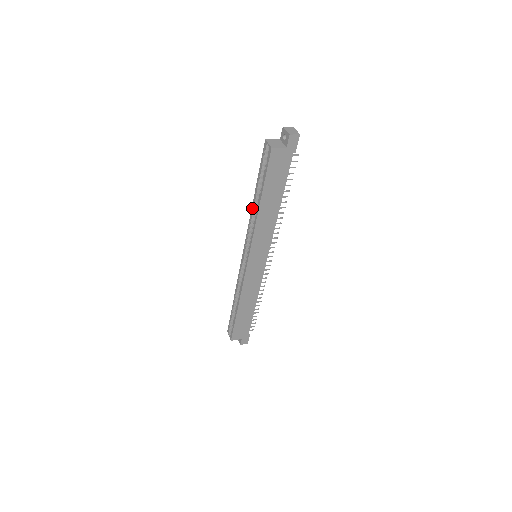
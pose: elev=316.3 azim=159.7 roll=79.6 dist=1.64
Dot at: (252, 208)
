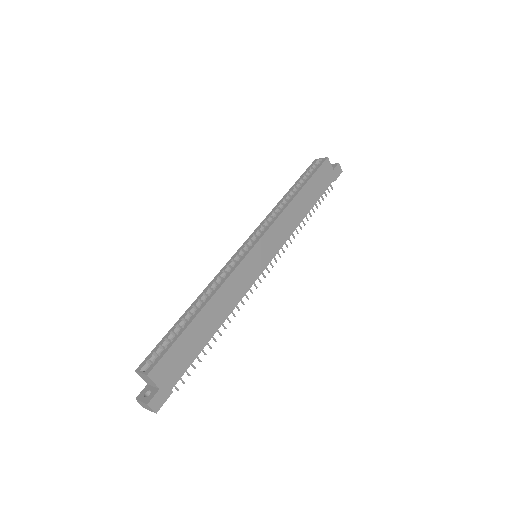
Dot at: (279, 202)
